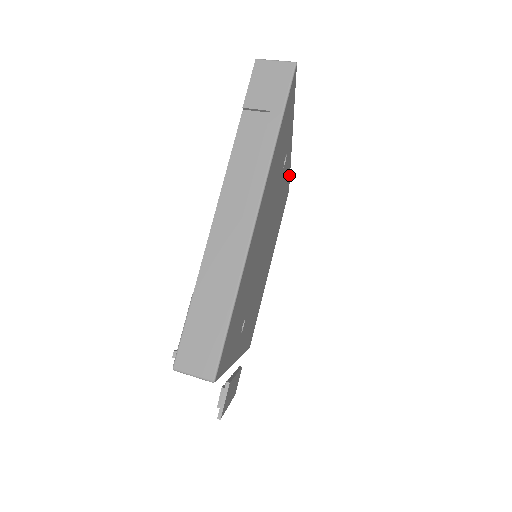
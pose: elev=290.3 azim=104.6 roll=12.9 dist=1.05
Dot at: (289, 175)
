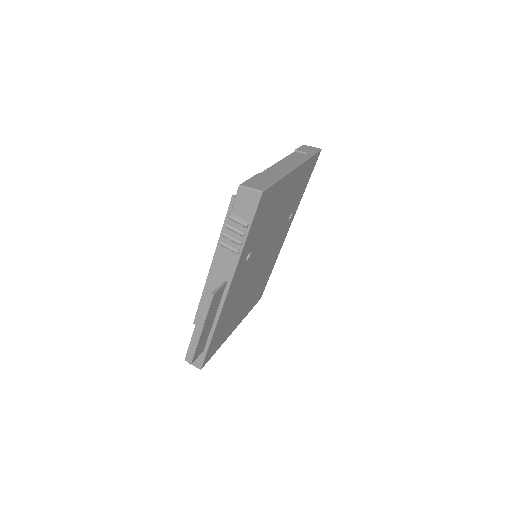
Dot at: (273, 267)
